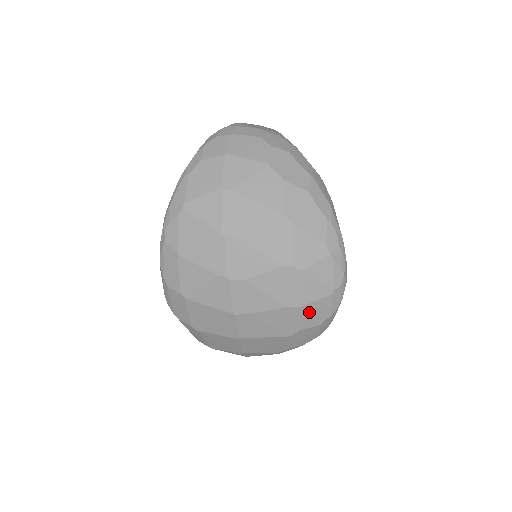
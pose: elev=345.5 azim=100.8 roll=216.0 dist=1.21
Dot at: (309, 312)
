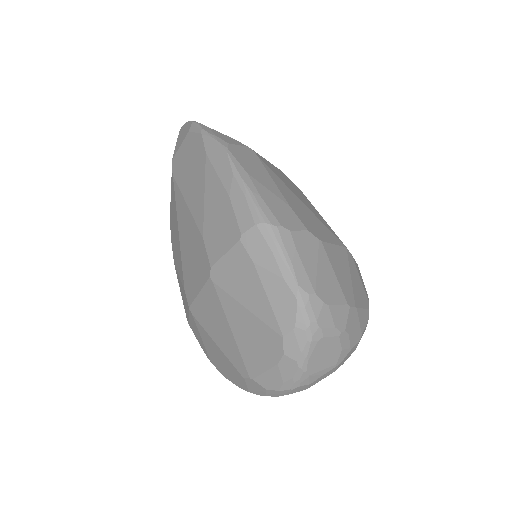
Dot at: occluded
